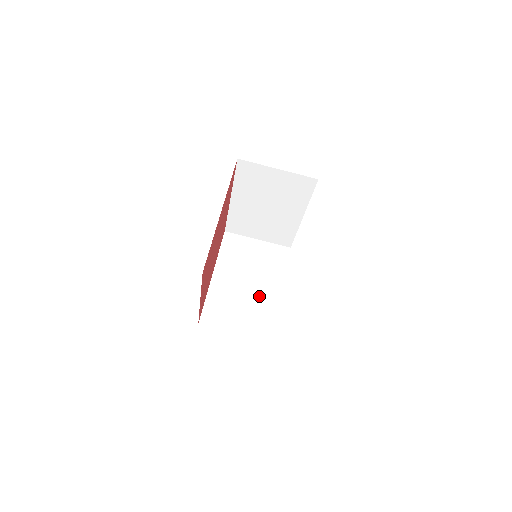
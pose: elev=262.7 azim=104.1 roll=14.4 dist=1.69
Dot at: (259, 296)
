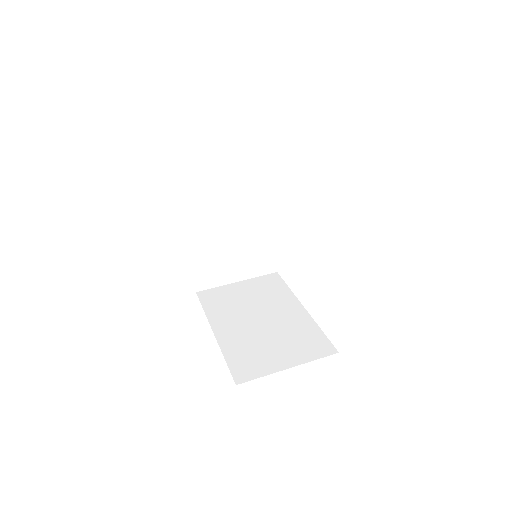
Dot at: (282, 323)
